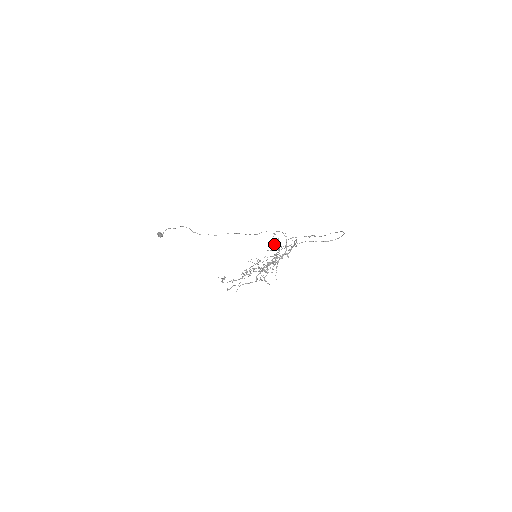
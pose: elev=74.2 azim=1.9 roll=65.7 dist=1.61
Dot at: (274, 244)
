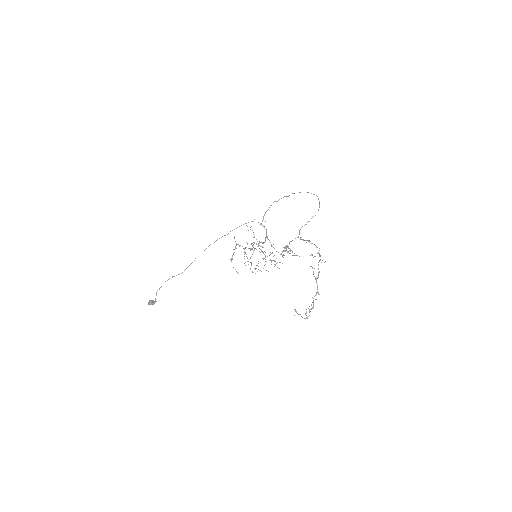
Dot at: occluded
